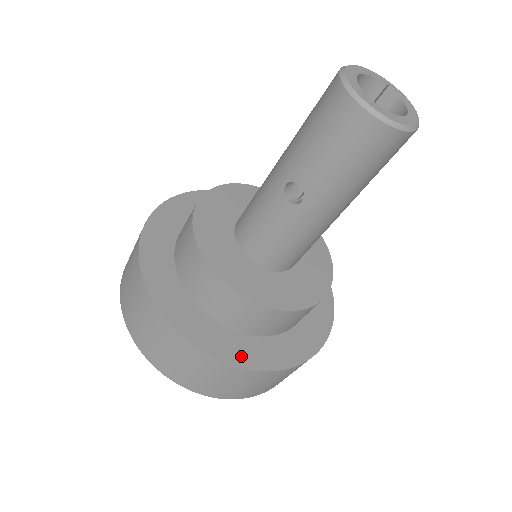
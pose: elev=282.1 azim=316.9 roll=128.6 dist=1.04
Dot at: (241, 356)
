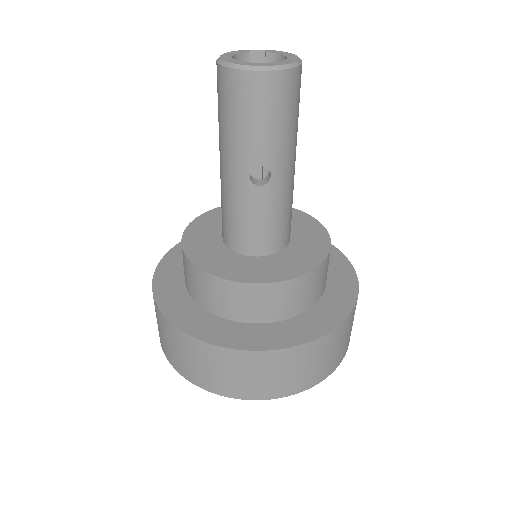
Dot at: (326, 322)
